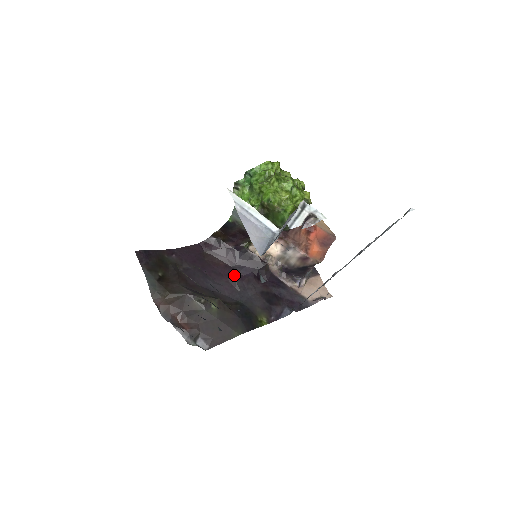
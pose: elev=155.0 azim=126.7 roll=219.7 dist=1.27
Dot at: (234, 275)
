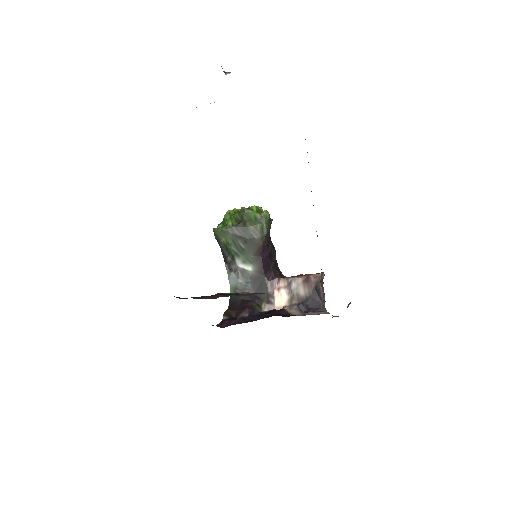
Dot at: occluded
